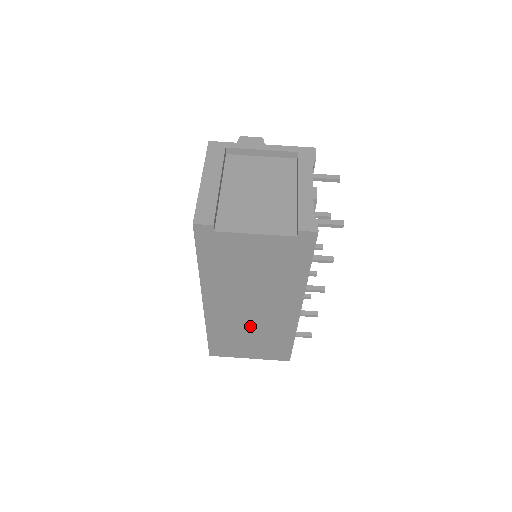
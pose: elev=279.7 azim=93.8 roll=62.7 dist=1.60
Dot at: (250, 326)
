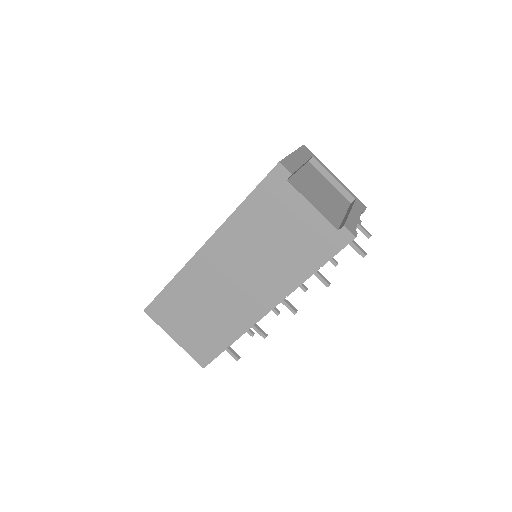
Dot at: (214, 299)
